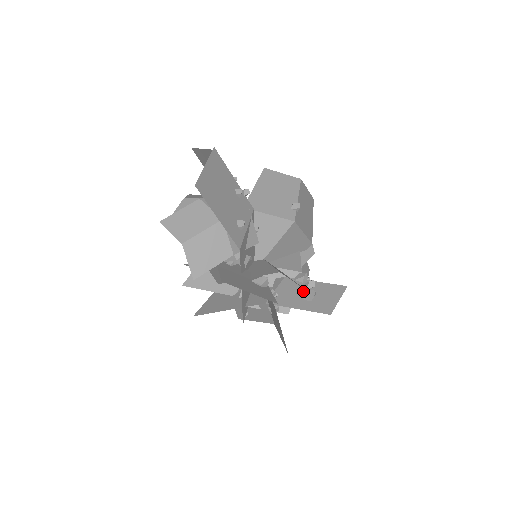
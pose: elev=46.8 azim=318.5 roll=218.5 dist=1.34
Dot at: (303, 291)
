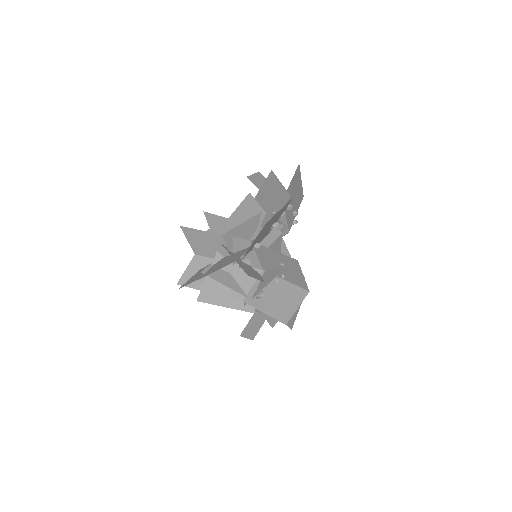
Dot at: occluded
